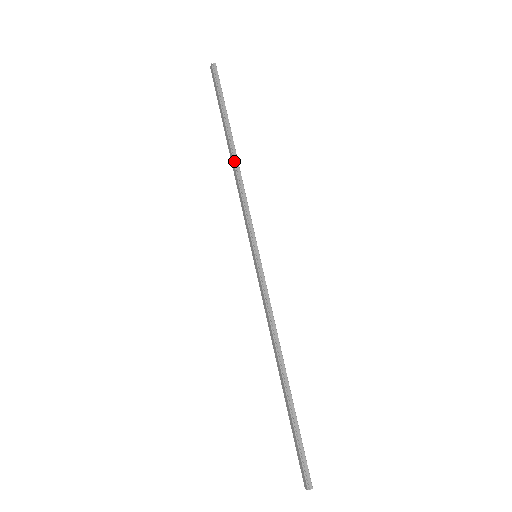
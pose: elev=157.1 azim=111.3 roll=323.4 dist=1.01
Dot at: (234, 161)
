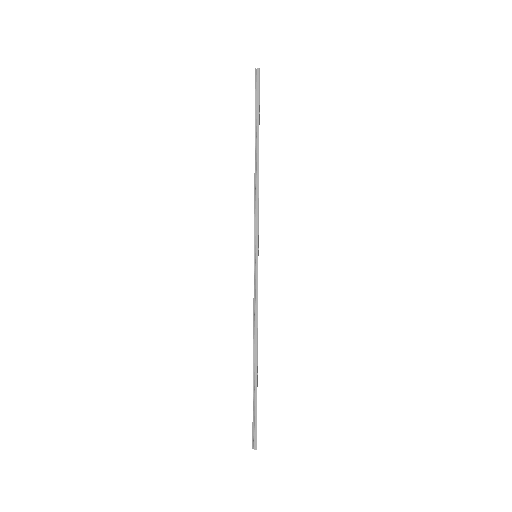
Dot at: (255, 168)
